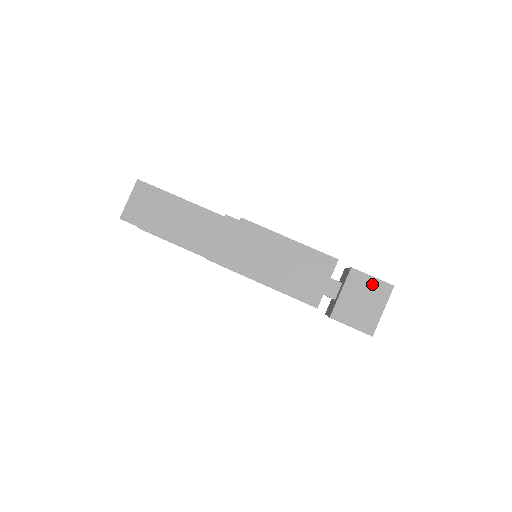
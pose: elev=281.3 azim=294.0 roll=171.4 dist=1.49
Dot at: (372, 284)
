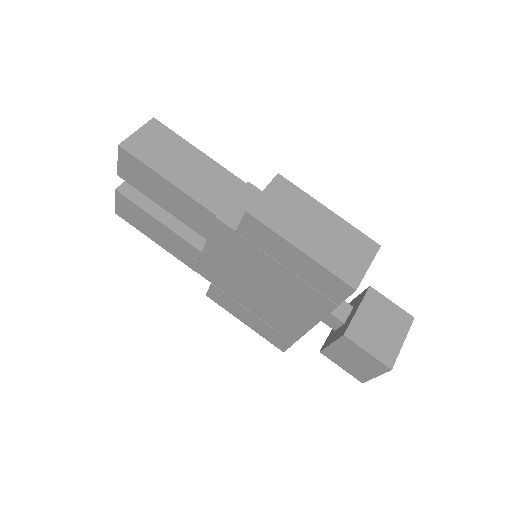
Dot at: (391, 309)
